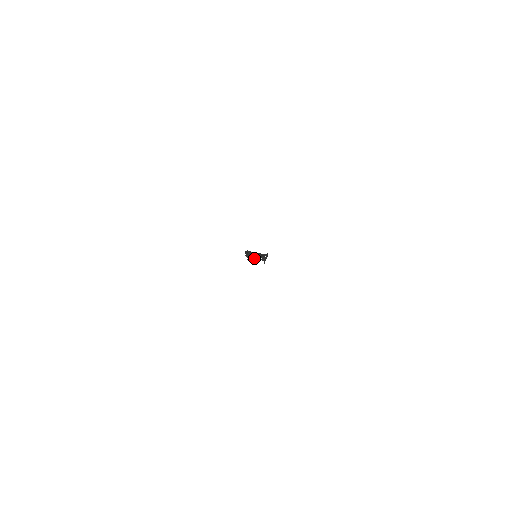
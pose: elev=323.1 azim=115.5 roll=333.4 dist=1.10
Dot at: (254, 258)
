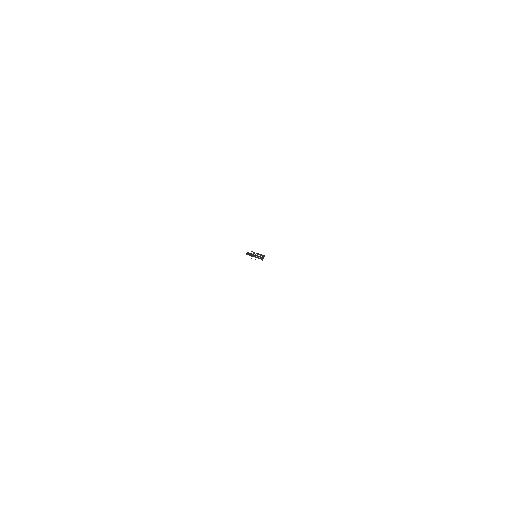
Dot at: (256, 257)
